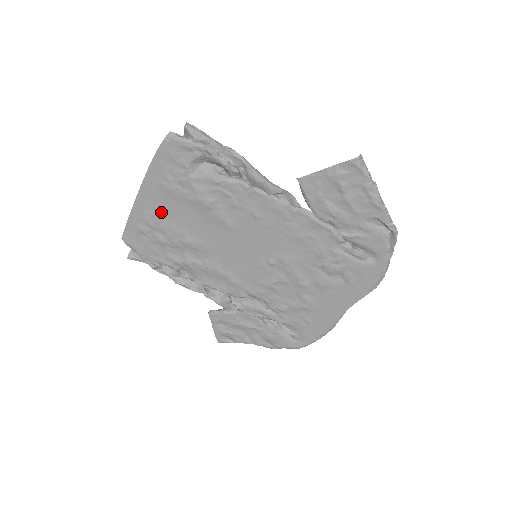
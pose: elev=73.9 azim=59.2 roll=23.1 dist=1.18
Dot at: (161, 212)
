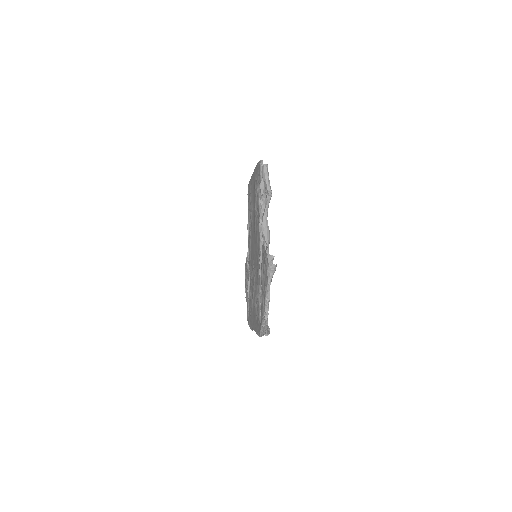
Dot at: (253, 190)
